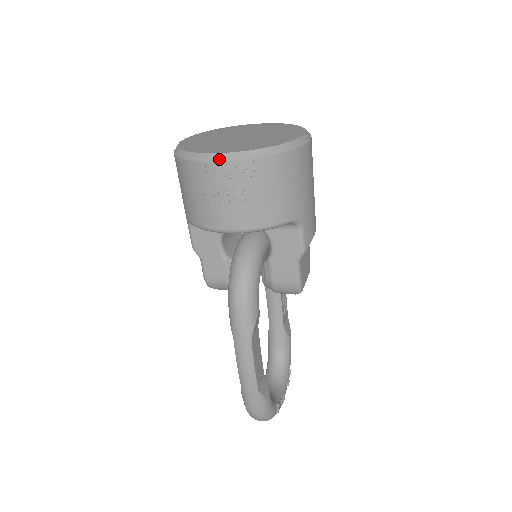
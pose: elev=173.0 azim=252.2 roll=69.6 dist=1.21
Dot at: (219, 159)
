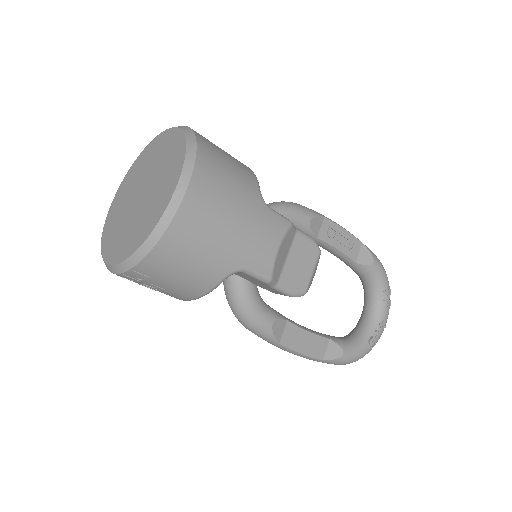
Dot at: (112, 271)
